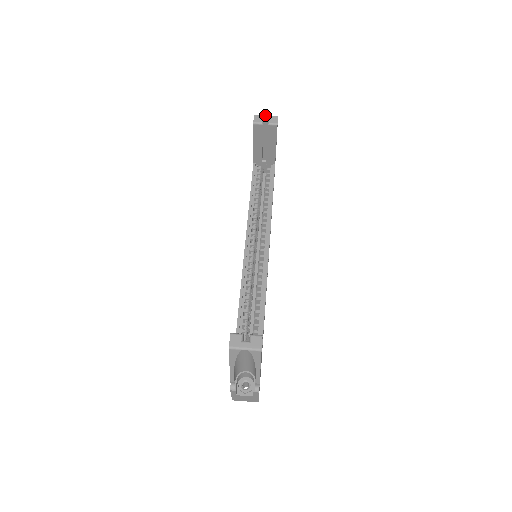
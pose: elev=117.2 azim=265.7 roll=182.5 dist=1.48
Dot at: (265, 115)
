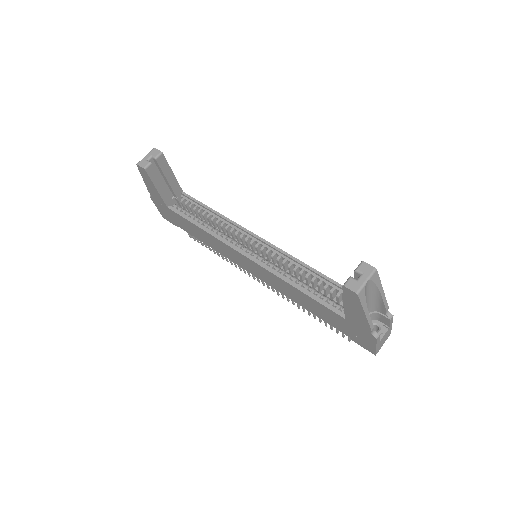
Dot at: occluded
